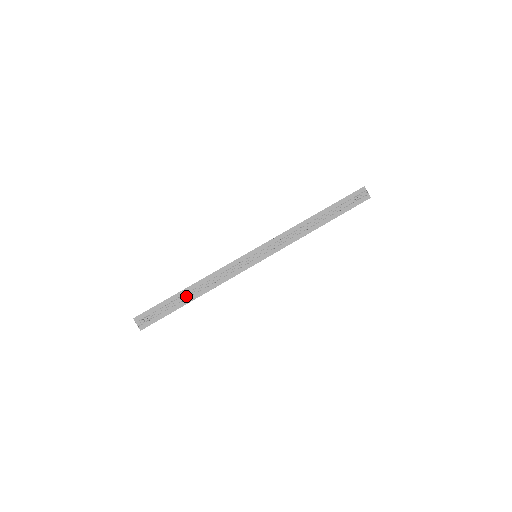
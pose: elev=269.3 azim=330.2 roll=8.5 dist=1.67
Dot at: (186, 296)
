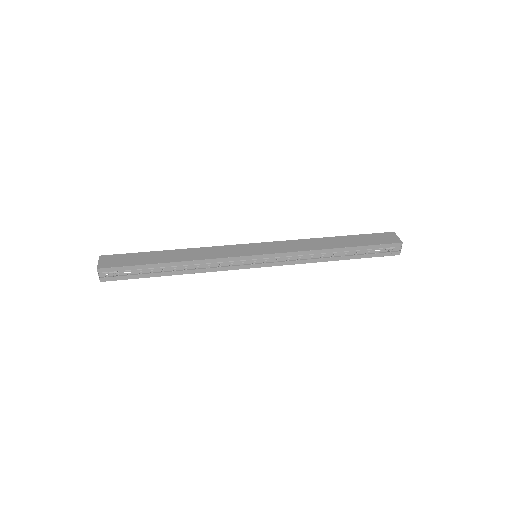
Dot at: (164, 269)
